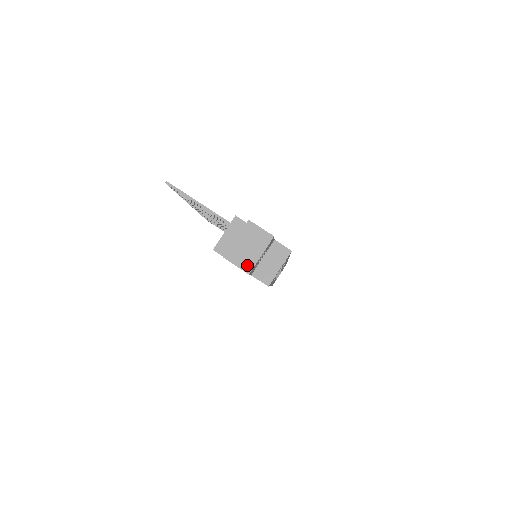
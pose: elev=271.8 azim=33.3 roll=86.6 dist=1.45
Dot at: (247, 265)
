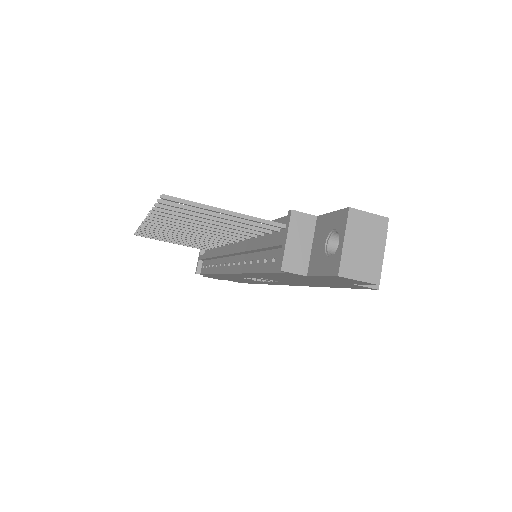
Dot at: (372, 273)
